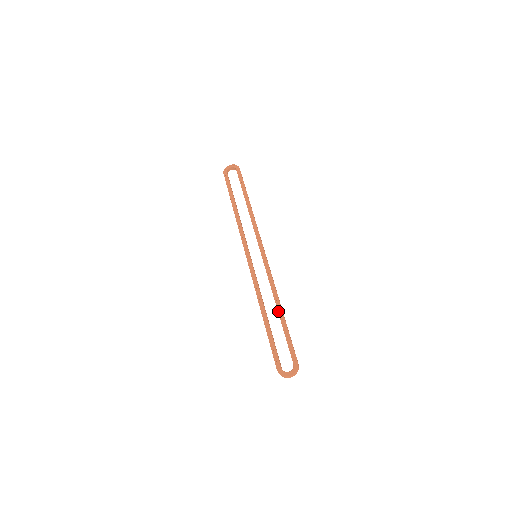
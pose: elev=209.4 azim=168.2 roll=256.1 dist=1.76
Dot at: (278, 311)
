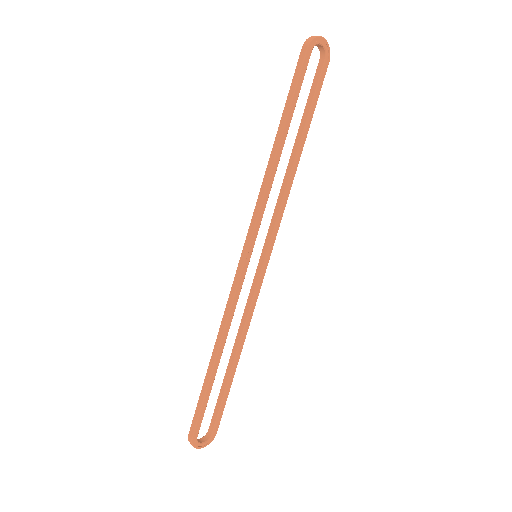
Dot at: (235, 360)
